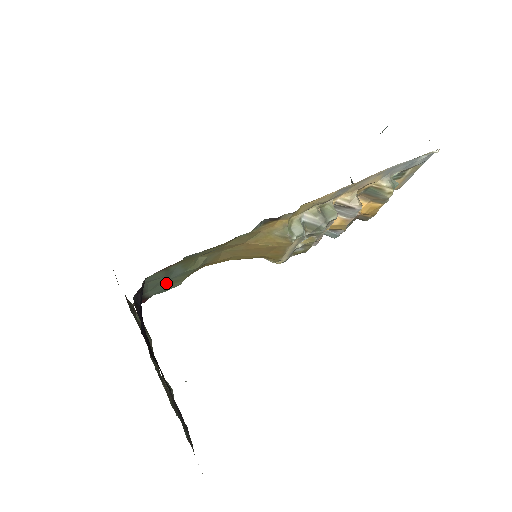
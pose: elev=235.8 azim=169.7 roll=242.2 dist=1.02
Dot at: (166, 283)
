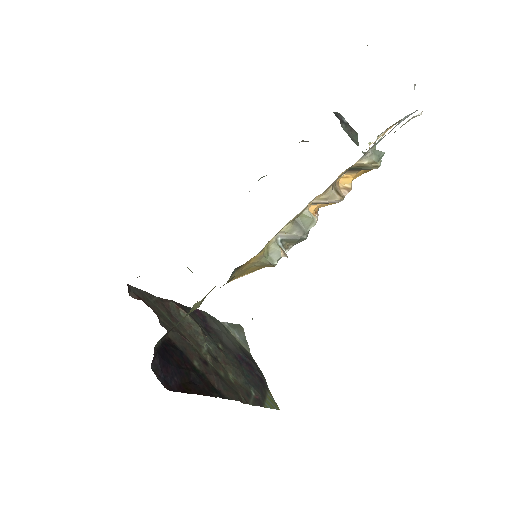
Dot at: occluded
